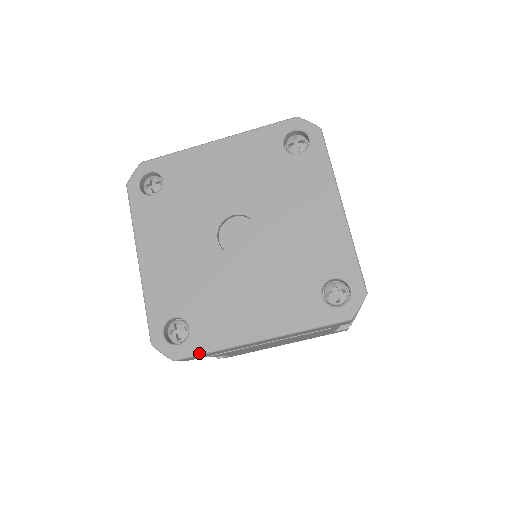
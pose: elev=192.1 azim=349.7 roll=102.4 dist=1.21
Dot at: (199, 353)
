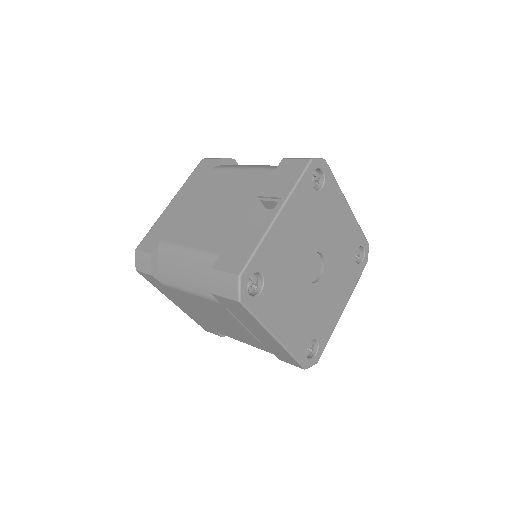
Dot at: (253, 313)
